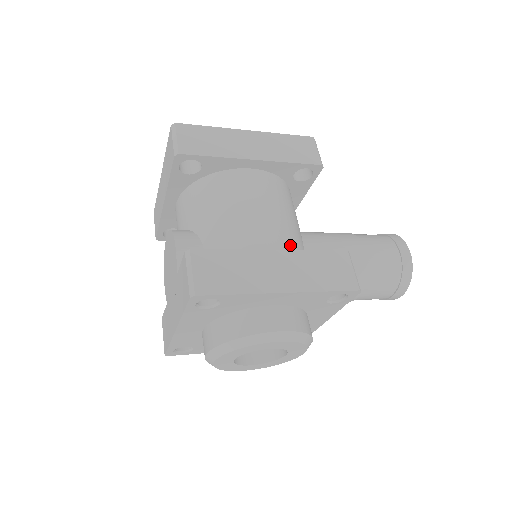
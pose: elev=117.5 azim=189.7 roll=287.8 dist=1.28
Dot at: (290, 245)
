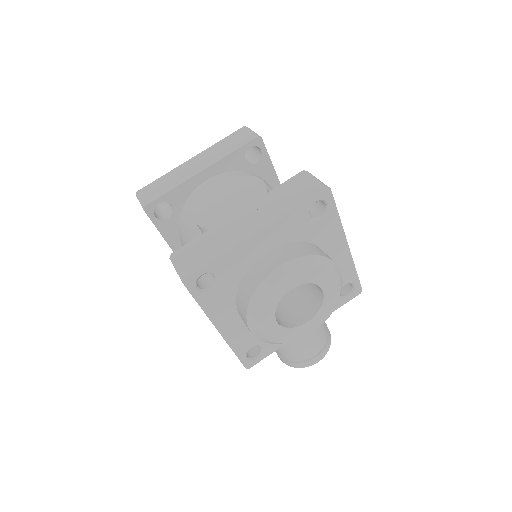
Dot at: occluded
